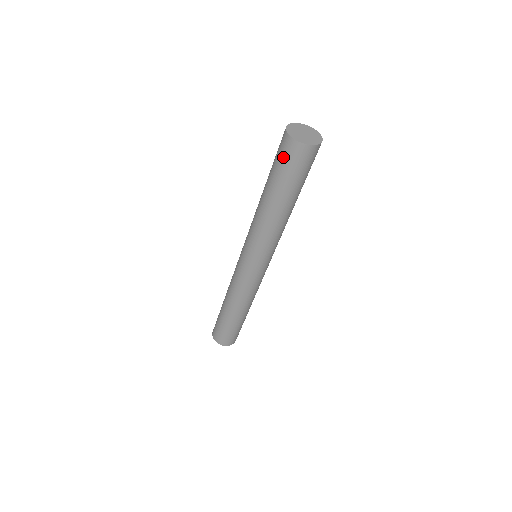
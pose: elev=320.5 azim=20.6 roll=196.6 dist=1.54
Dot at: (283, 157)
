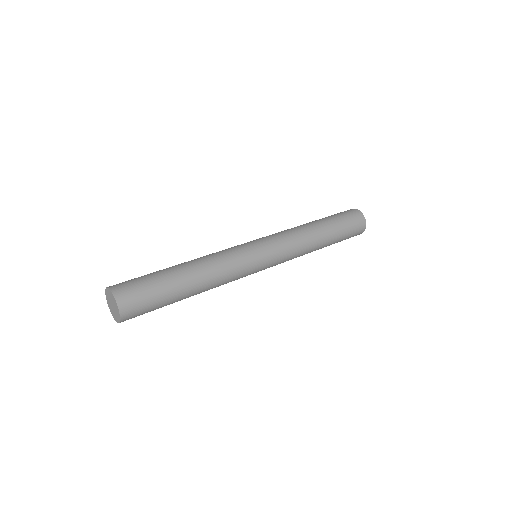
Dot at: (351, 218)
